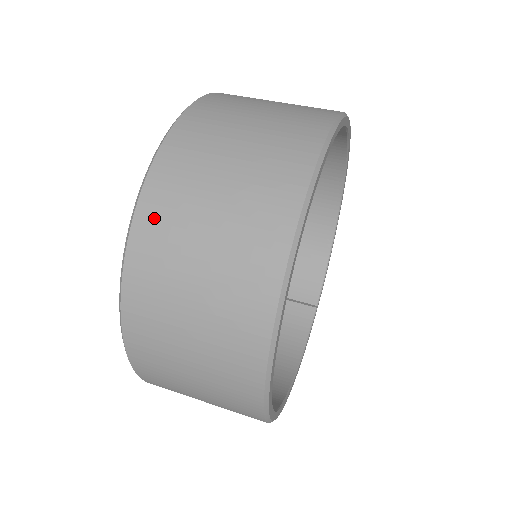
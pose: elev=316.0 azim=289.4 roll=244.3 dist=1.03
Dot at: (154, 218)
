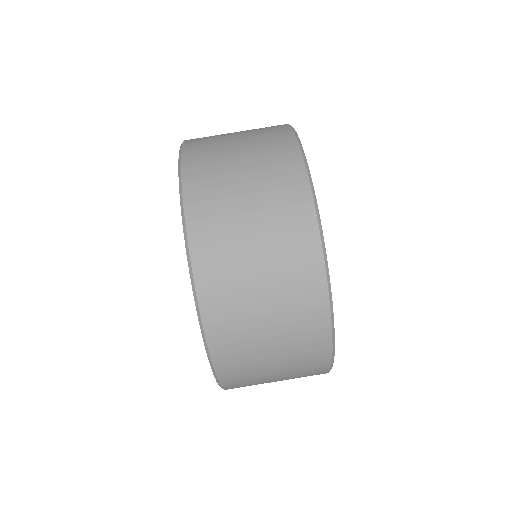
Dot at: (236, 384)
